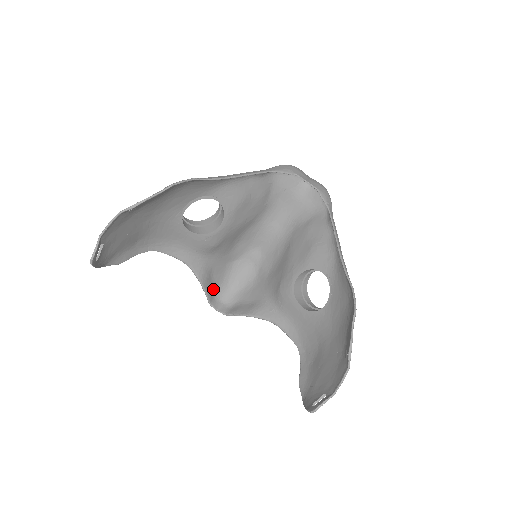
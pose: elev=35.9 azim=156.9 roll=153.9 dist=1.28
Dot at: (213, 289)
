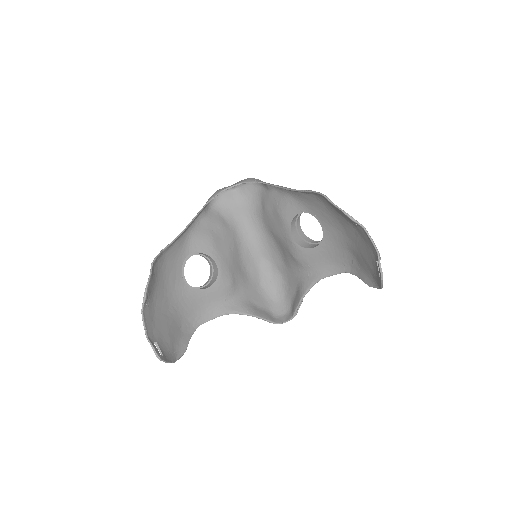
Dot at: (267, 314)
